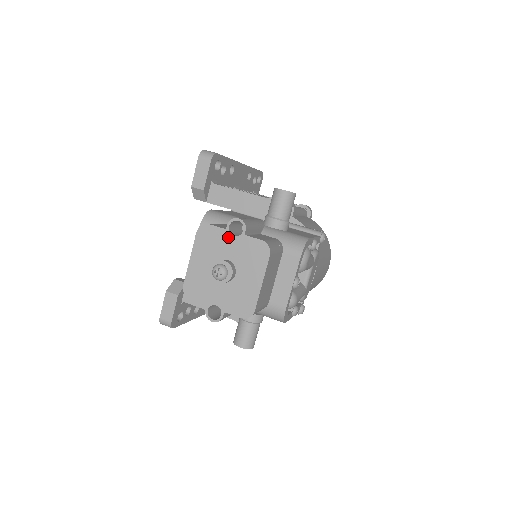
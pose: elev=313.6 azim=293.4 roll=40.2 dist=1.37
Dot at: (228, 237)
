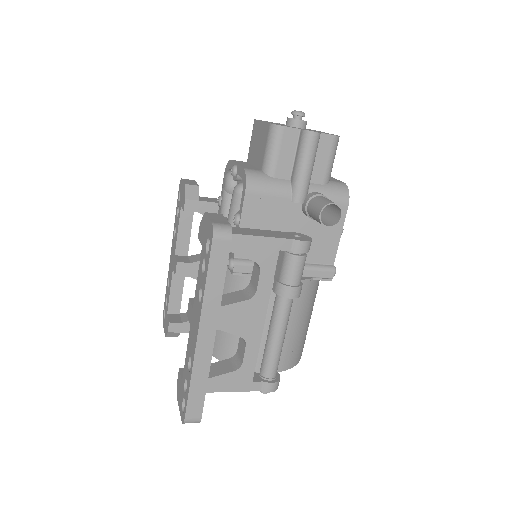
Dot at: occluded
